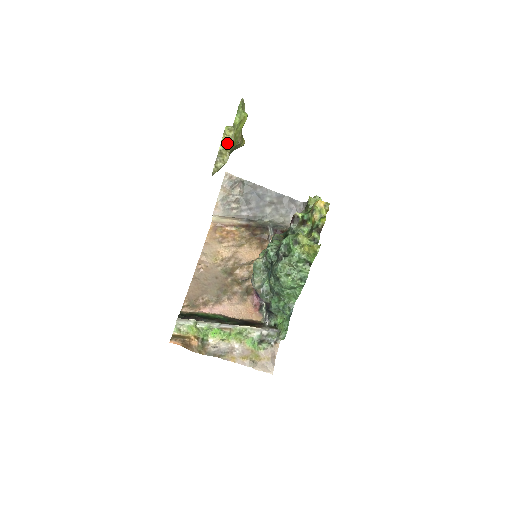
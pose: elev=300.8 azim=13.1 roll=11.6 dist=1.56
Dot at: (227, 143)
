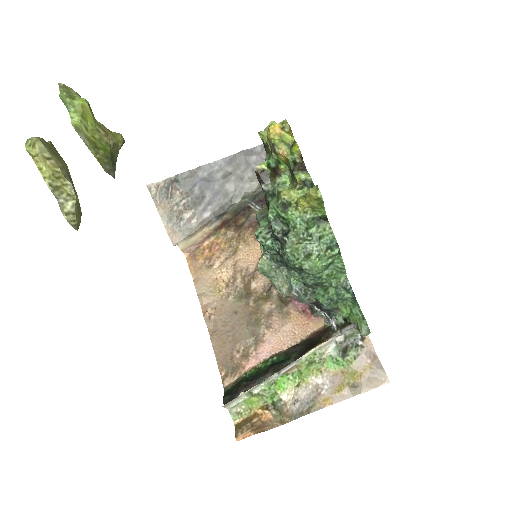
Dot at: (47, 167)
